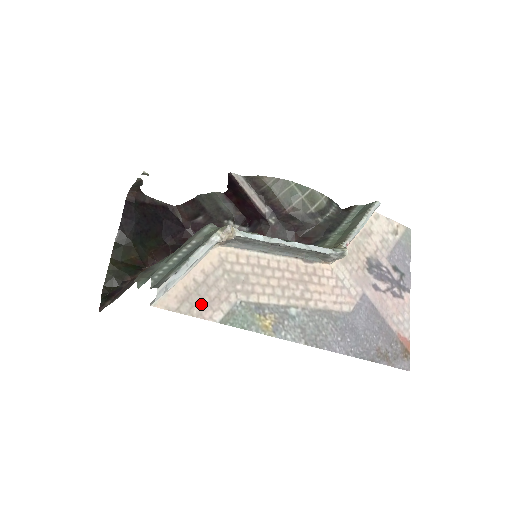
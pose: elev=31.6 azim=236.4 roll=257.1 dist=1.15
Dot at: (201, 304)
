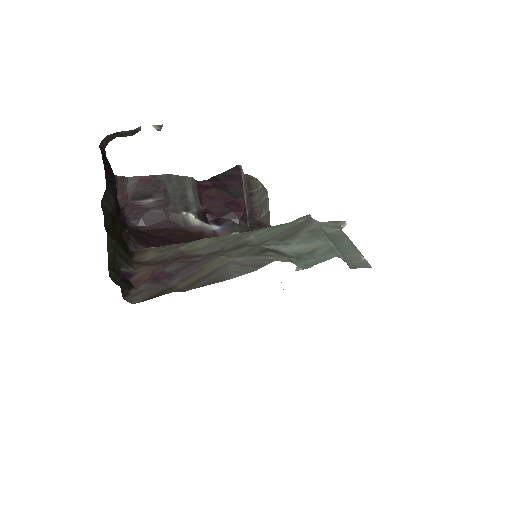
Dot at: occluded
